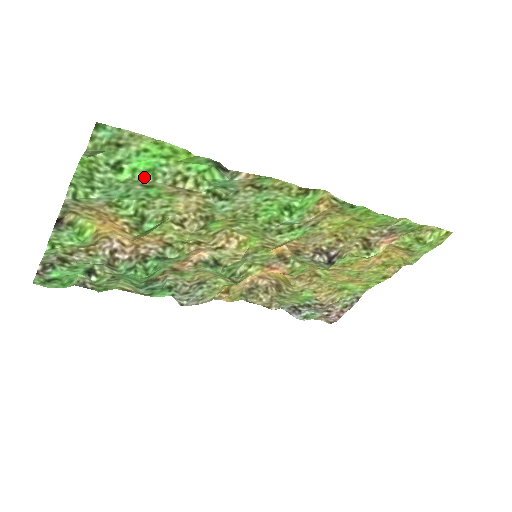
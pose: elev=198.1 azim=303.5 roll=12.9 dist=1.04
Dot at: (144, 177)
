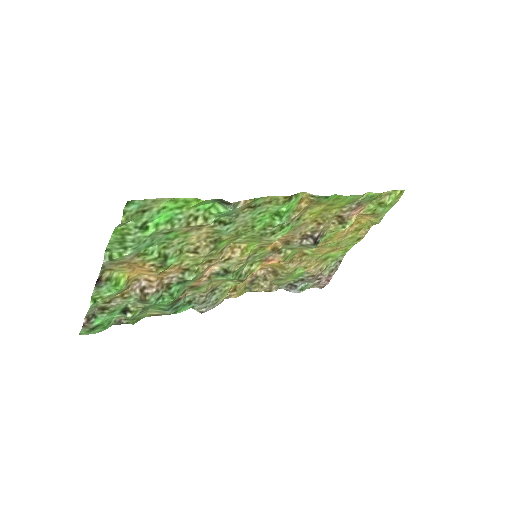
Dot at: (165, 227)
